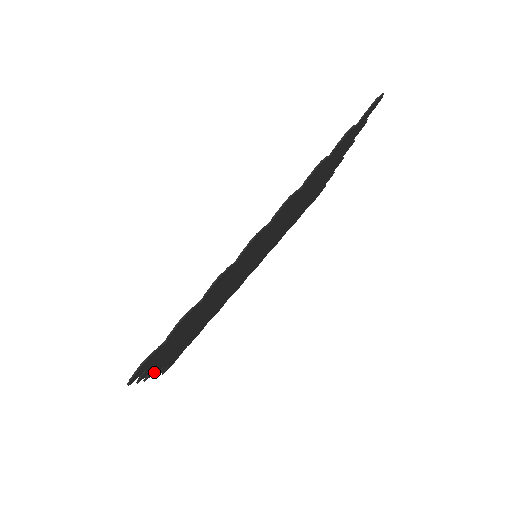
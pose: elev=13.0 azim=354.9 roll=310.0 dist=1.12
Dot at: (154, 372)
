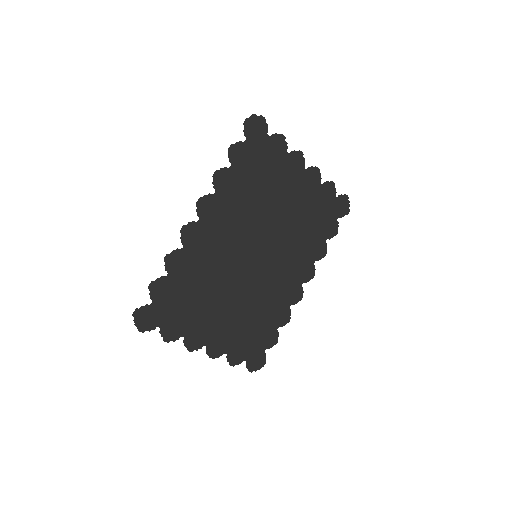
Dot at: (200, 348)
